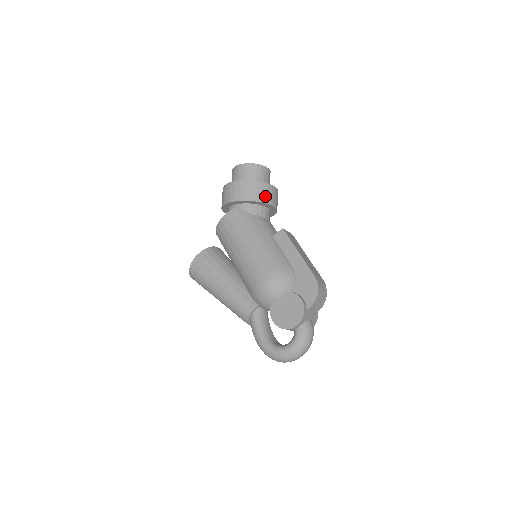
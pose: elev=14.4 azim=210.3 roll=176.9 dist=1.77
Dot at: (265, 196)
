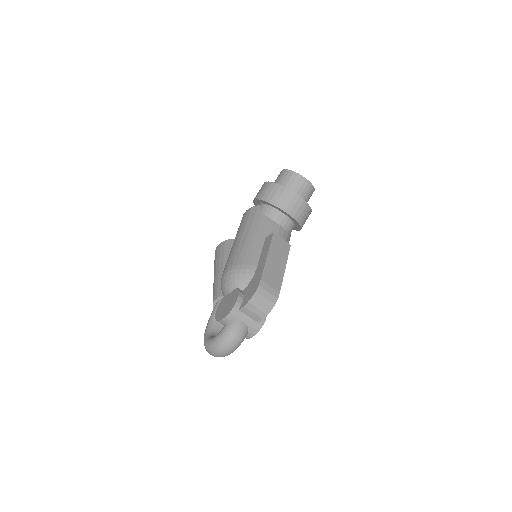
Dot at: (281, 201)
